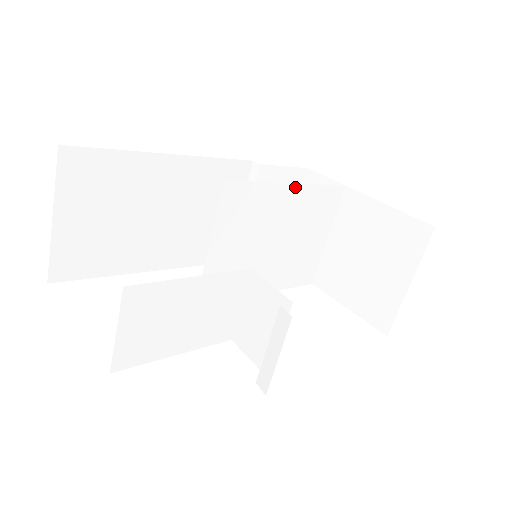
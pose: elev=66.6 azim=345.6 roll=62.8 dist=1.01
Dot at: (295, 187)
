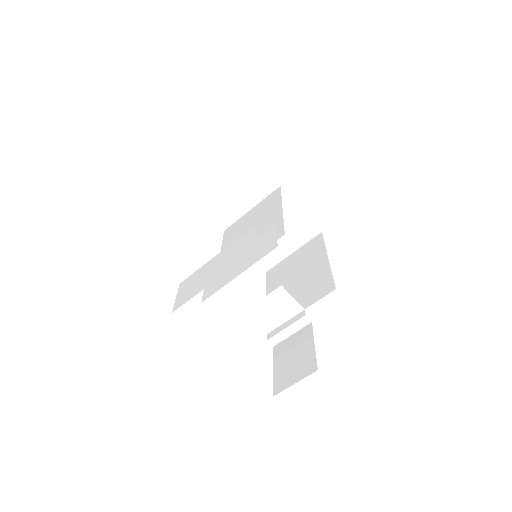
Dot at: (280, 207)
